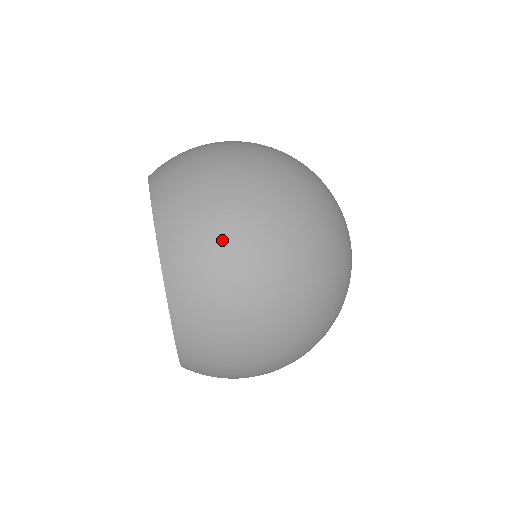
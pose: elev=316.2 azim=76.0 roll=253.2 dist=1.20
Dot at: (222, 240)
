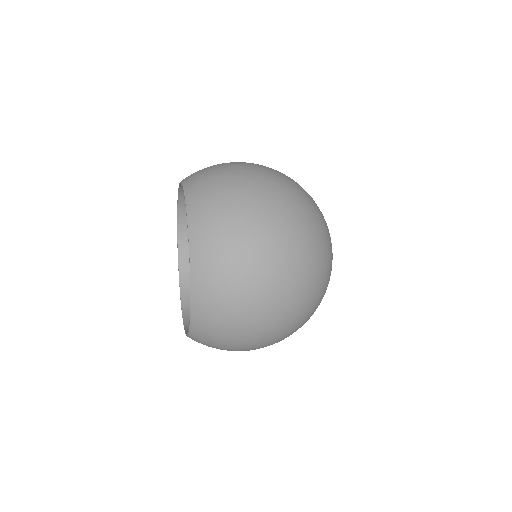
Dot at: (233, 190)
